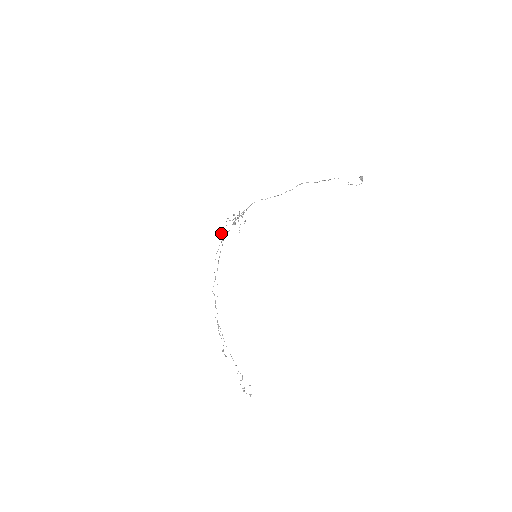
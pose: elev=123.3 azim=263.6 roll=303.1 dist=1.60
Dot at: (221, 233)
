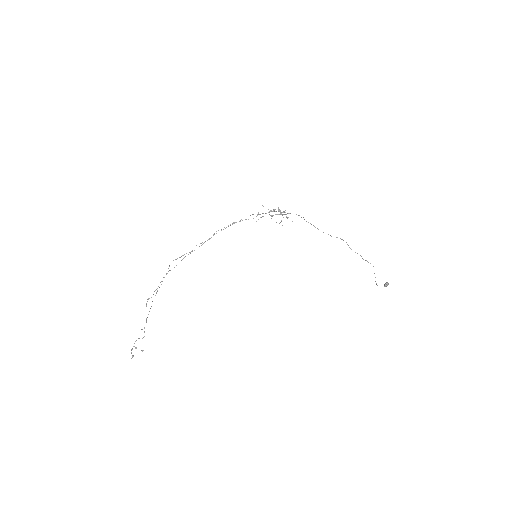
Dot at: (258, 213)
